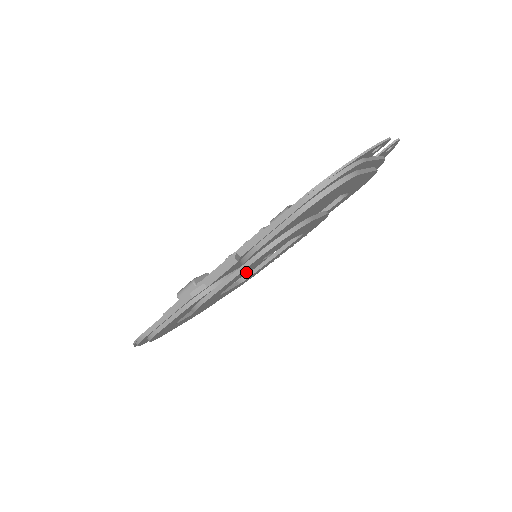
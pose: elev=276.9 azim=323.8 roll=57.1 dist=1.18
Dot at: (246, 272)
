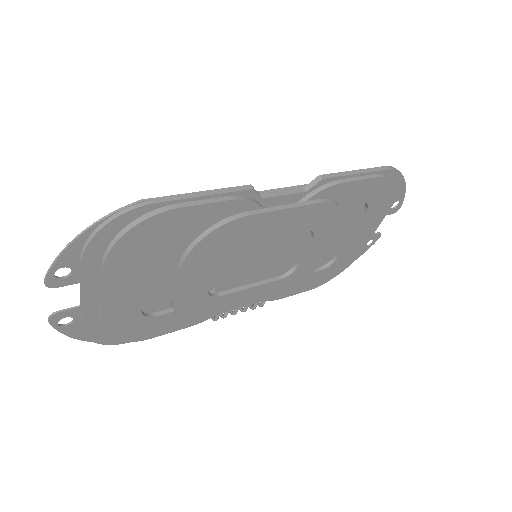
Dot at: (275, 235)
